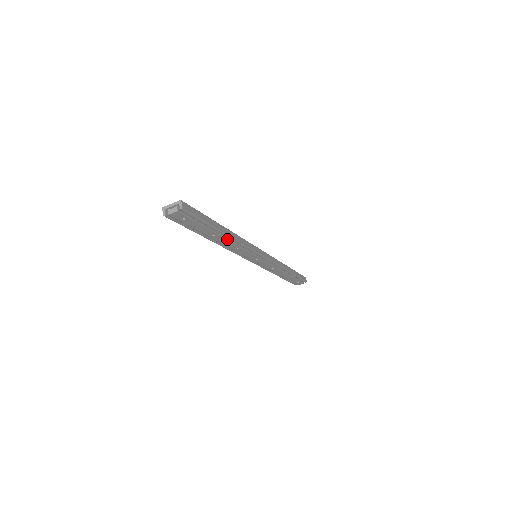
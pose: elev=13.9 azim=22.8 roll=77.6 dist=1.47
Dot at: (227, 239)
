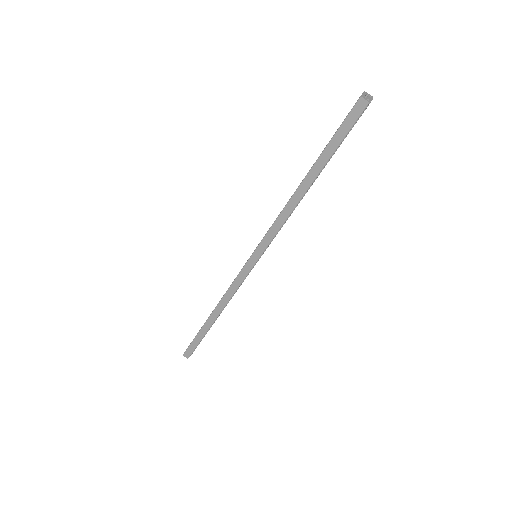
Dot at: occluded
